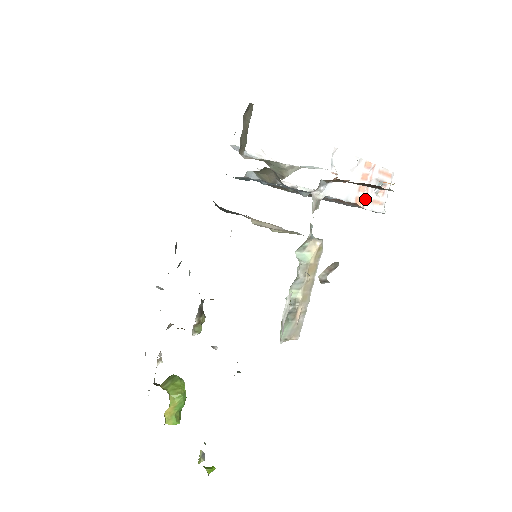
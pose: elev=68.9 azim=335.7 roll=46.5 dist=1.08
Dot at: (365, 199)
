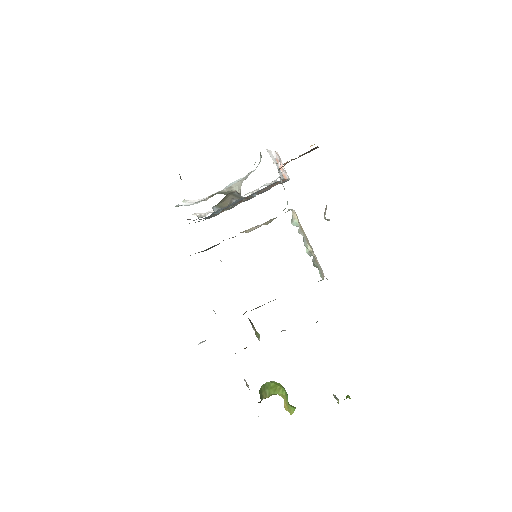
Dot at: (284, 174)
